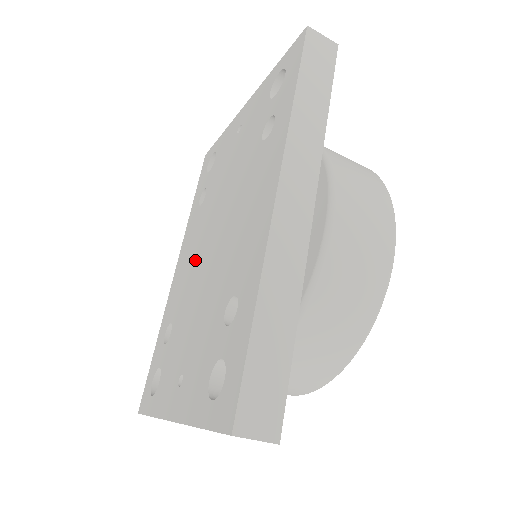
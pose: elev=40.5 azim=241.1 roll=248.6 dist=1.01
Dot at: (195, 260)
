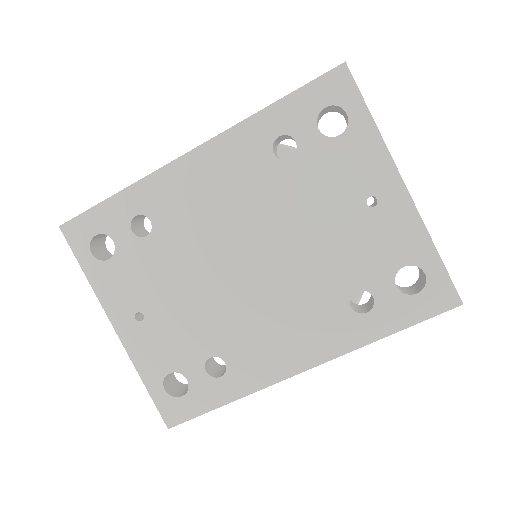
Dot at: (220, 226)
